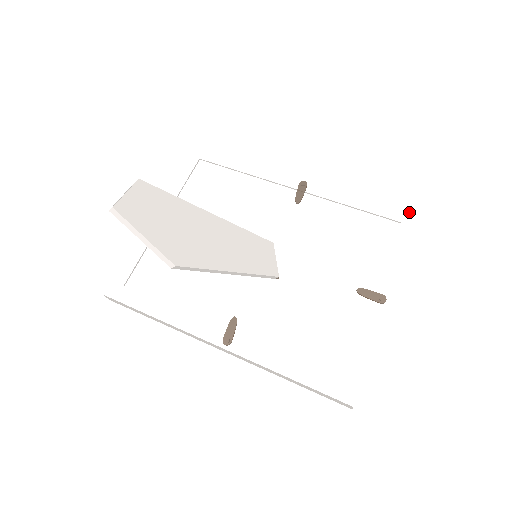
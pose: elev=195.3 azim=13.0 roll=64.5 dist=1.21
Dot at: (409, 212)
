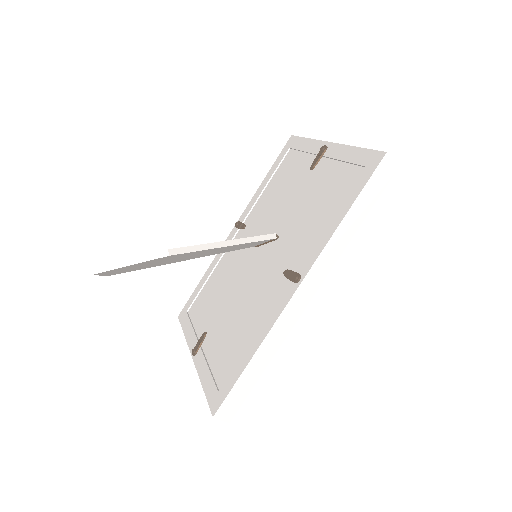
Dot at: (286, 145)
